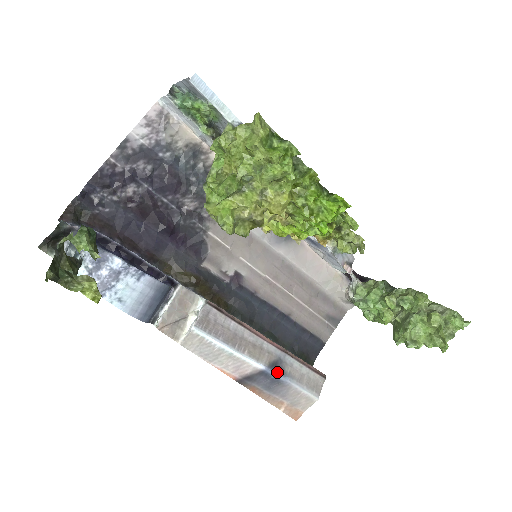
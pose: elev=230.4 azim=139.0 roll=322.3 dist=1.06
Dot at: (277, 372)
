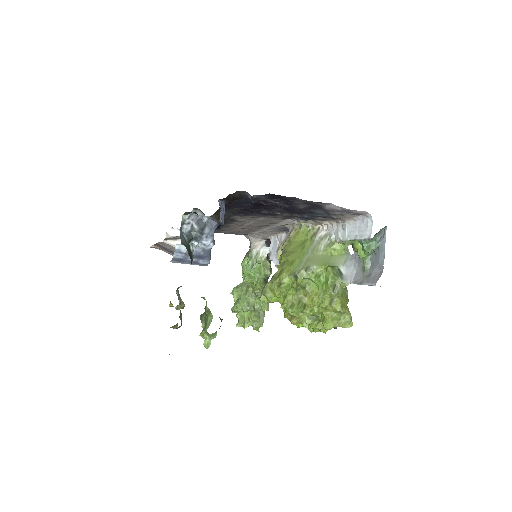
Dot at: occluded
